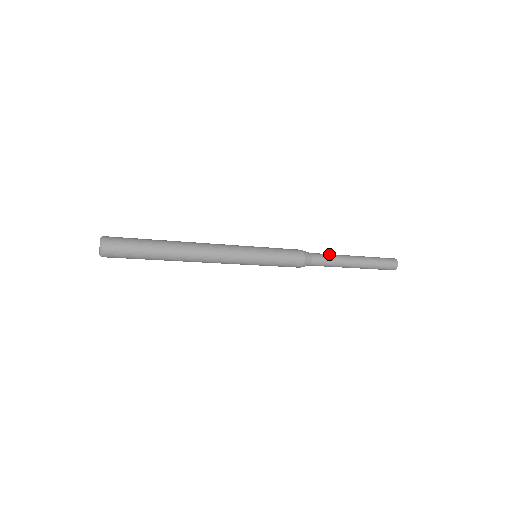
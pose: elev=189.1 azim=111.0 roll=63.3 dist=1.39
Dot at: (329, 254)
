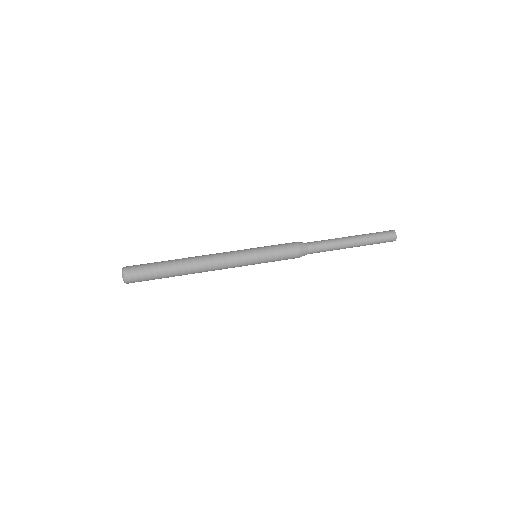
Dot at: (327, 248)
